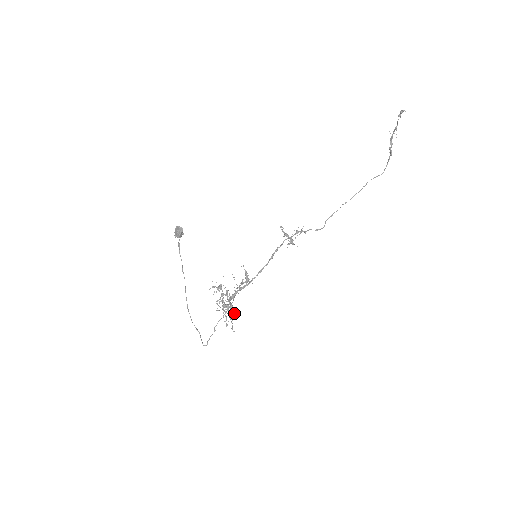
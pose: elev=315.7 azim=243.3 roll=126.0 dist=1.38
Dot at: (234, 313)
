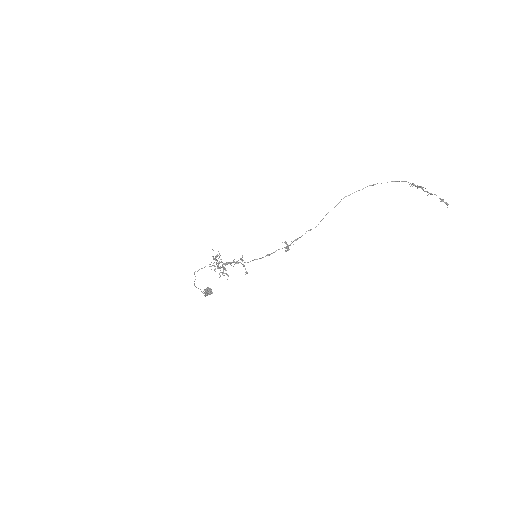
Dot at: occluded
